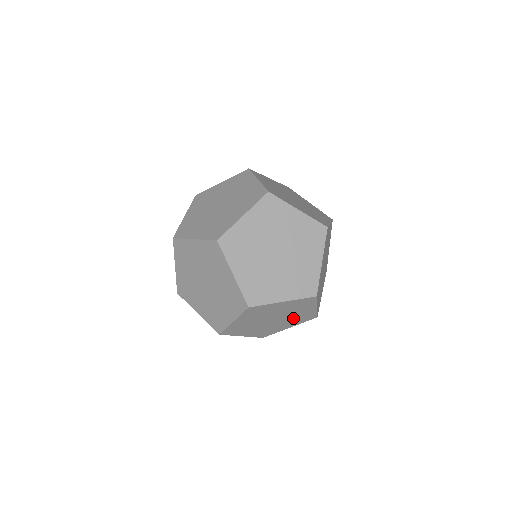
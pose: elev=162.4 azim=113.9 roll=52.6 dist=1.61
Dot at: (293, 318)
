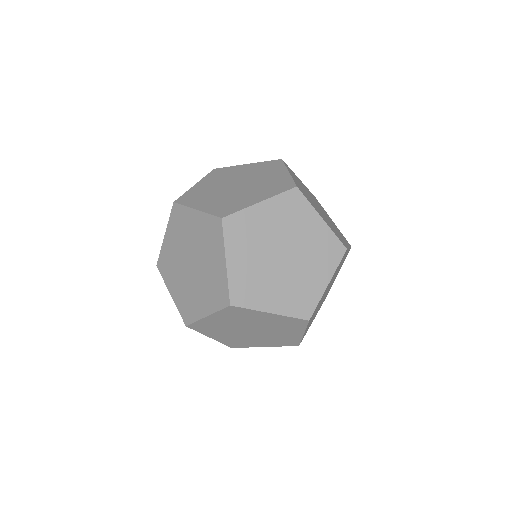
Dot at: (325, 296)
